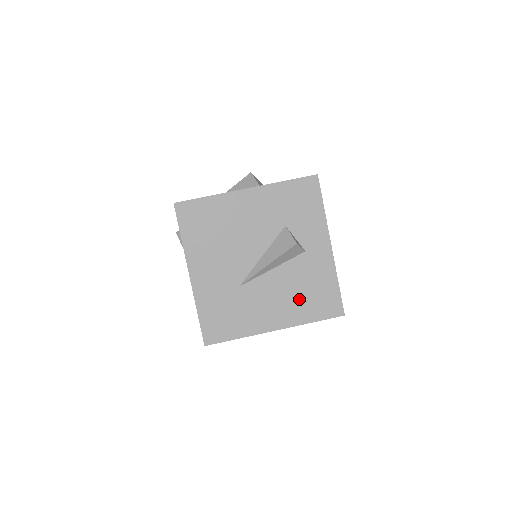
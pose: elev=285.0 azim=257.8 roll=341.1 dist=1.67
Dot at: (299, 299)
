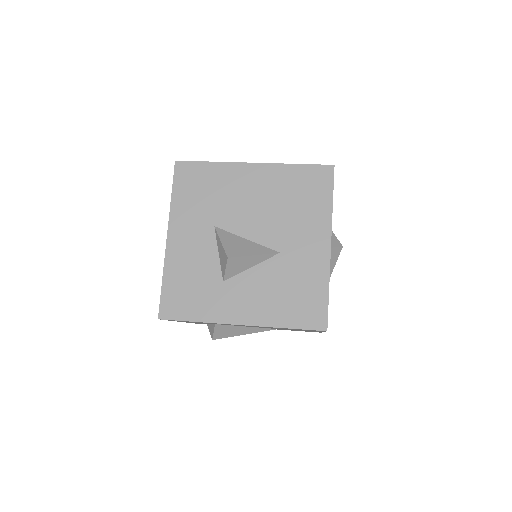
Dot at: occluded
